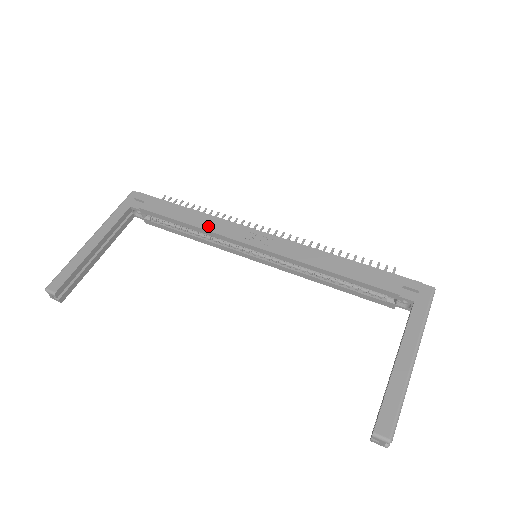
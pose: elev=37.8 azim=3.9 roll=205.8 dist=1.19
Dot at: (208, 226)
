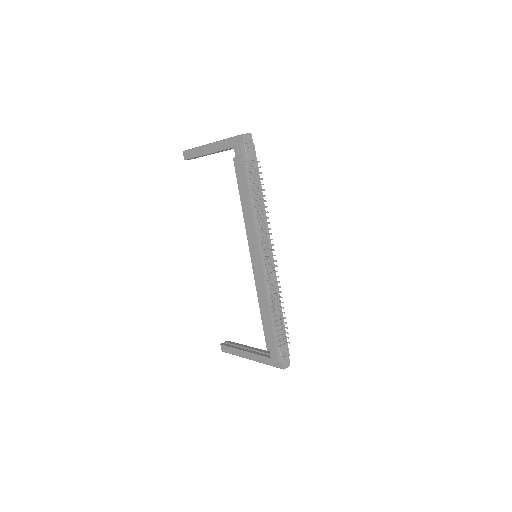
Dot at: (246, 218)
